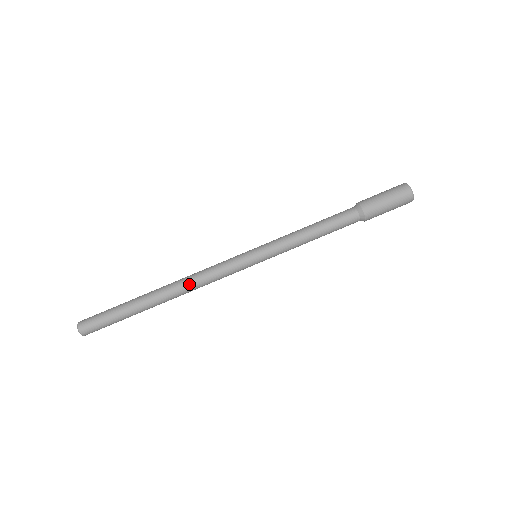
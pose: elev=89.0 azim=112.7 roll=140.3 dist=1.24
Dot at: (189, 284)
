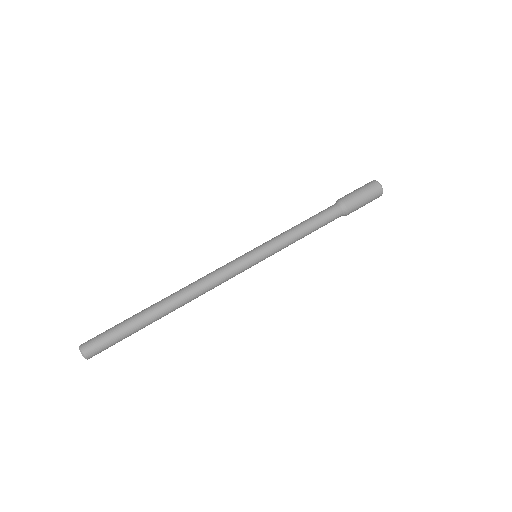
Dot at: (195, 287)
